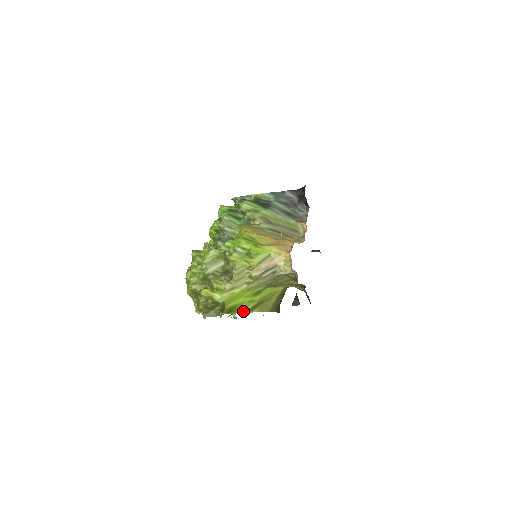
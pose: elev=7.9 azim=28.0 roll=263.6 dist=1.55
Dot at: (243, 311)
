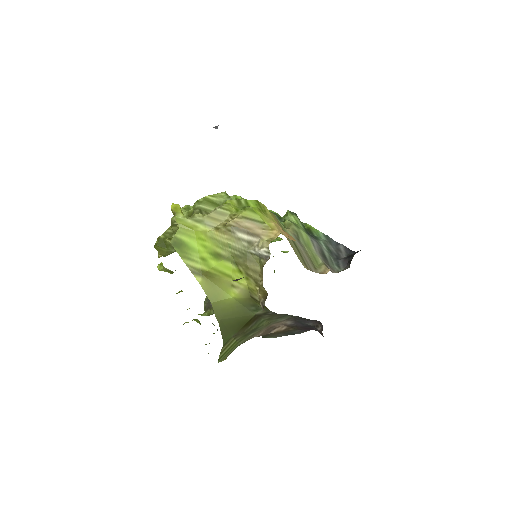
Dot at: (188, 263)
